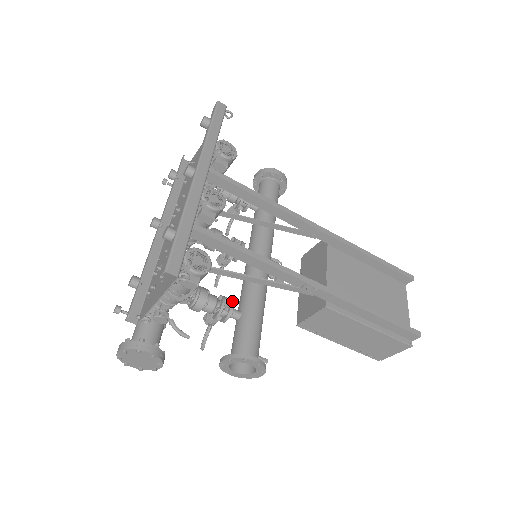
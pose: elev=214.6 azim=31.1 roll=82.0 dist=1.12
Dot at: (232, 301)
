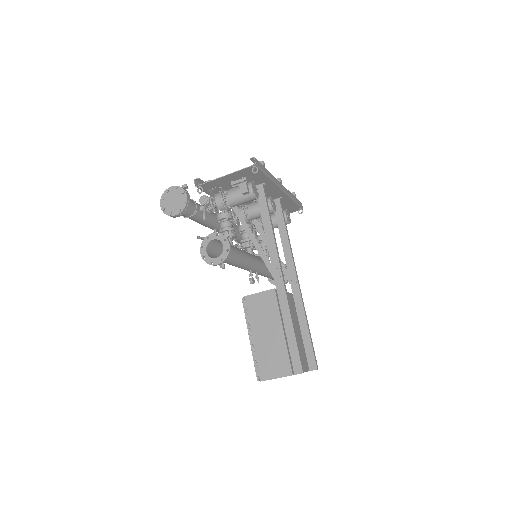
Dot at: (236, 236)
